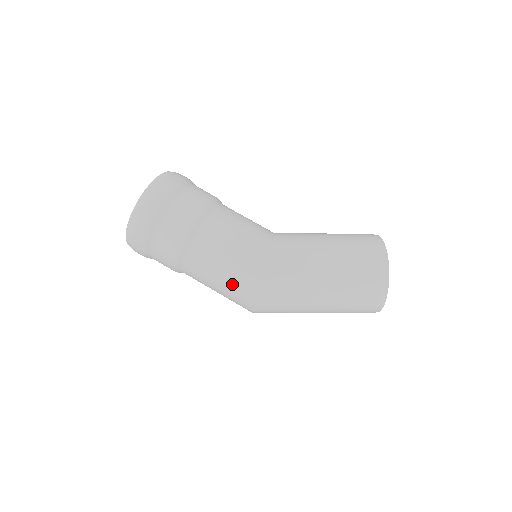
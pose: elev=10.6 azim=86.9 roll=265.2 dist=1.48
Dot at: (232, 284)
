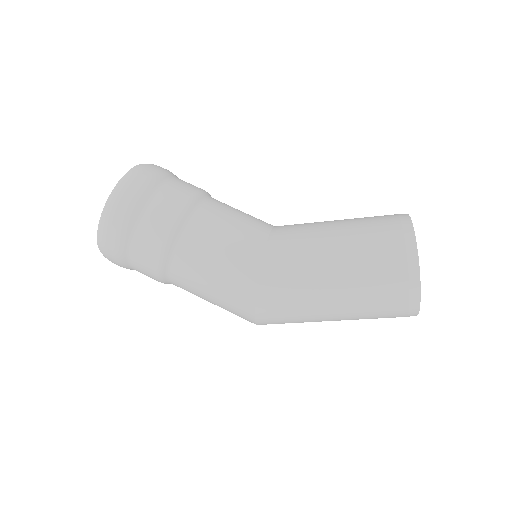
Dot at: (225, 306)
